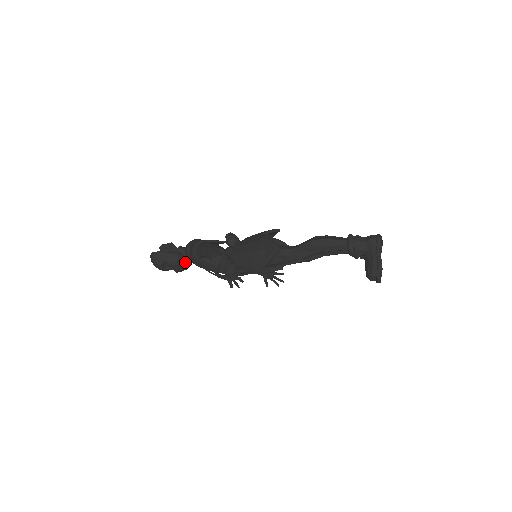
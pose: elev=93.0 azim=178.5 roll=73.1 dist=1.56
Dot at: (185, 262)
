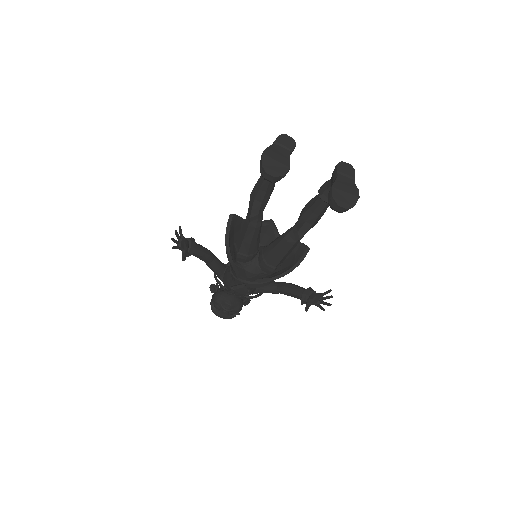
Dot at: (226, 297)
